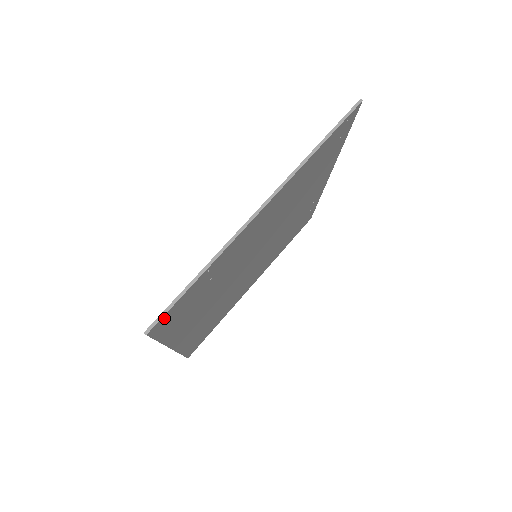
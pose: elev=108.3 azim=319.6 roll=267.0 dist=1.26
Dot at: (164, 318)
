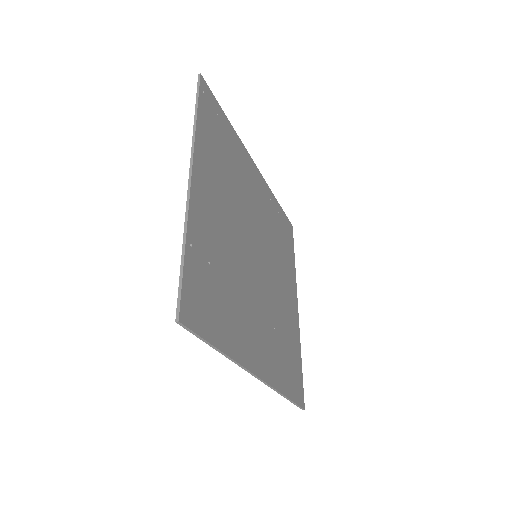
Dot at: (185, 303)
